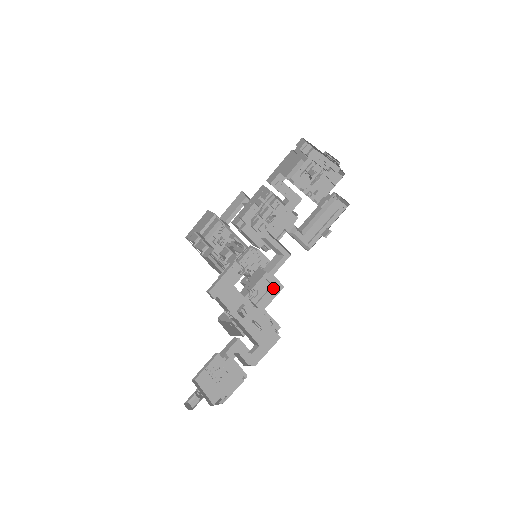
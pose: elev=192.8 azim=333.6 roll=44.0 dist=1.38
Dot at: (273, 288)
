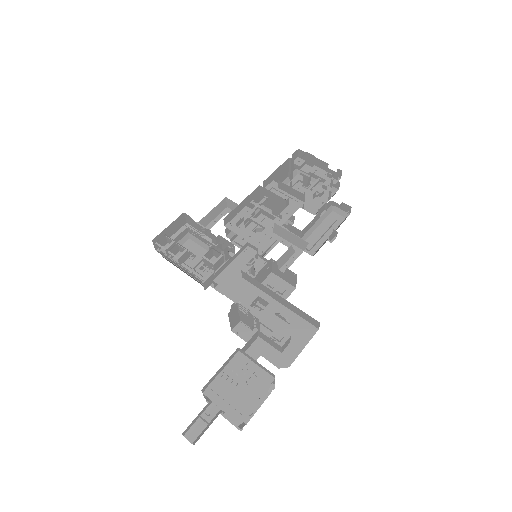
Dot at: (283, 289)
